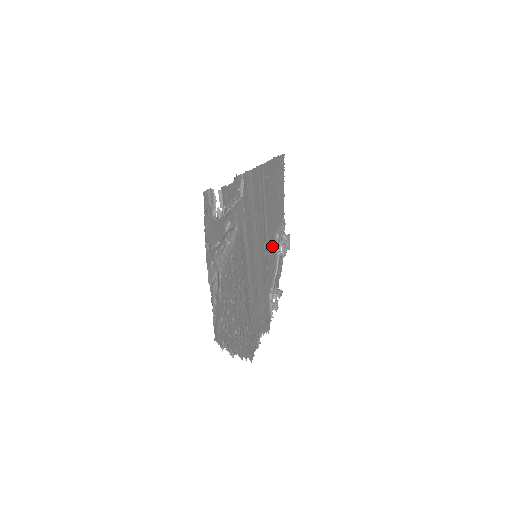
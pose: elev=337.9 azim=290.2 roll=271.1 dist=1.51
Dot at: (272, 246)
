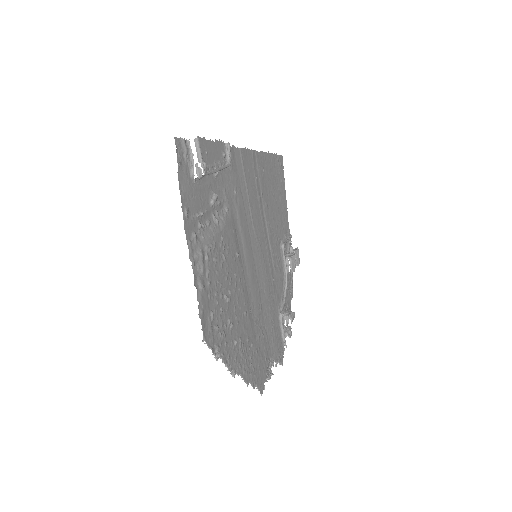
Dot at: (277, 255)
